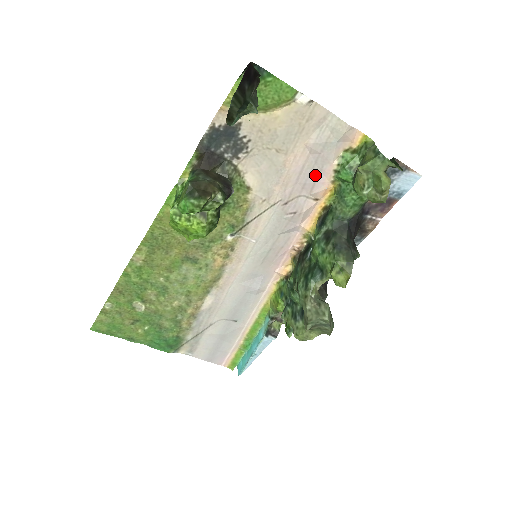
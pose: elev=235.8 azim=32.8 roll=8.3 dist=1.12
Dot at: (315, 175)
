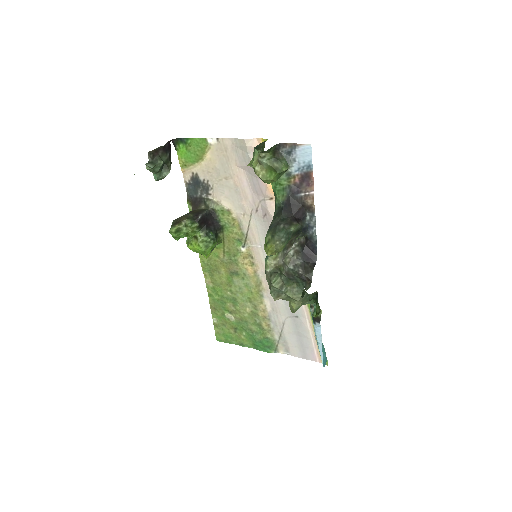
Dot at: (256, 182)
